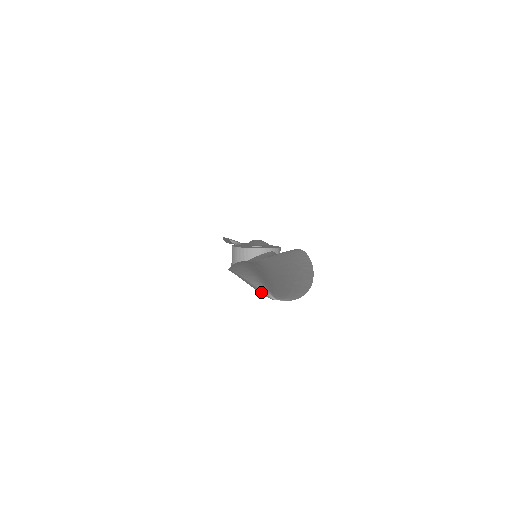
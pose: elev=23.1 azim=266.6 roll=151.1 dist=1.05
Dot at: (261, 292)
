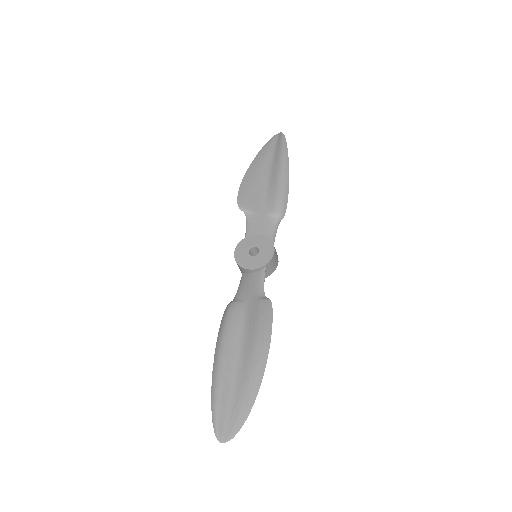
Dot at: (215, 431)
